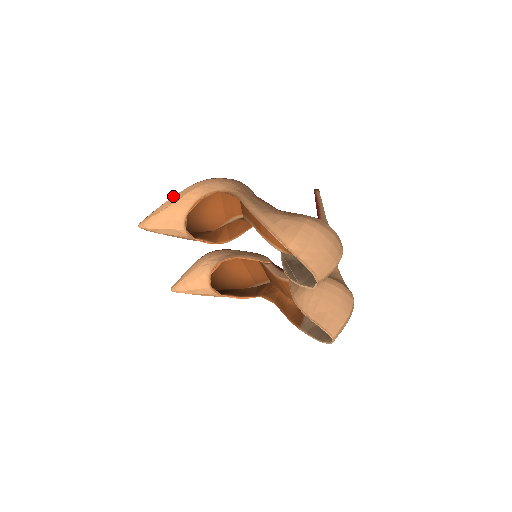
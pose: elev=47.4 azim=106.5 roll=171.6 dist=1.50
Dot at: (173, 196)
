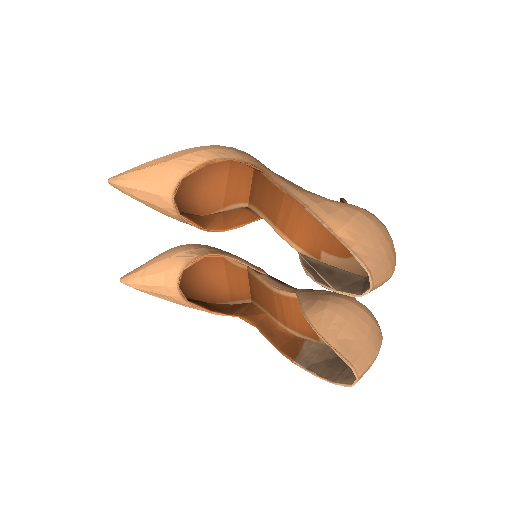
Dot at: occluded
